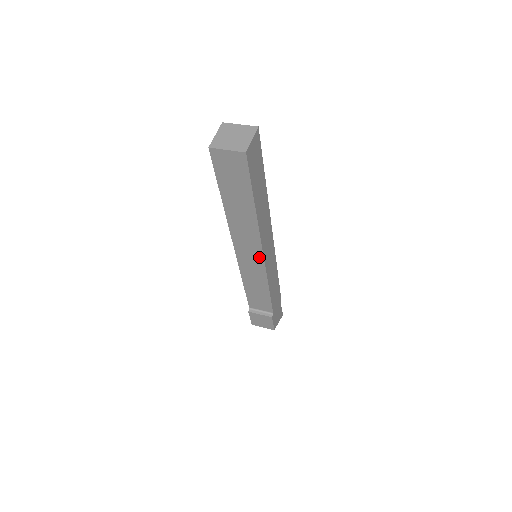
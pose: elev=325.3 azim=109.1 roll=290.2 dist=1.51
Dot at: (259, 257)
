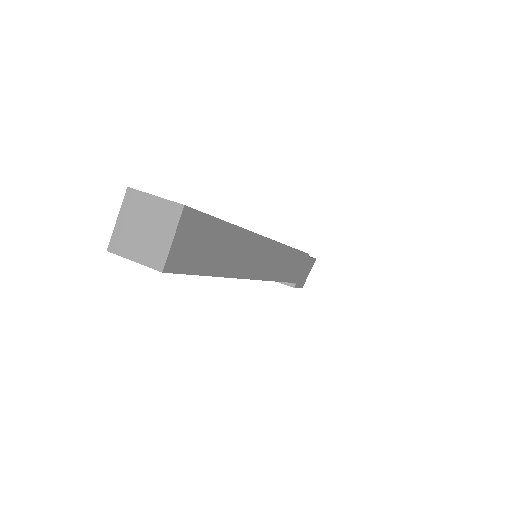
Dot at: occluded
